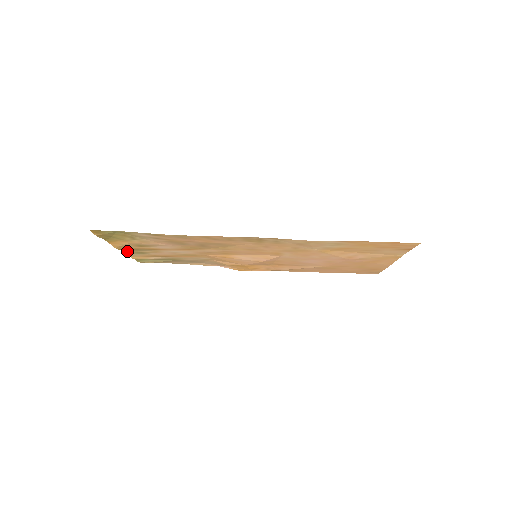
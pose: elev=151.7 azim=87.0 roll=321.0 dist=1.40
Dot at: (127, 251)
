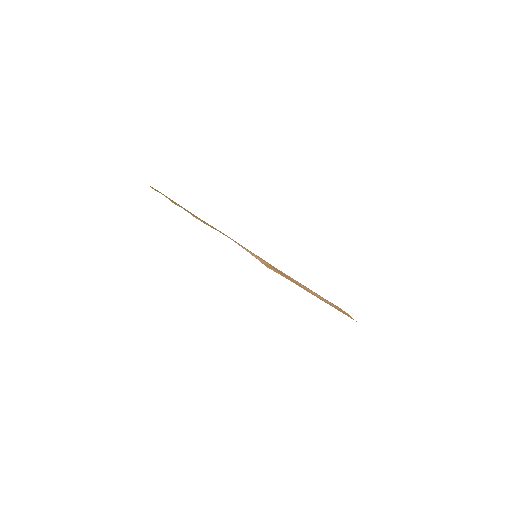
Dot at: (184, 209)
